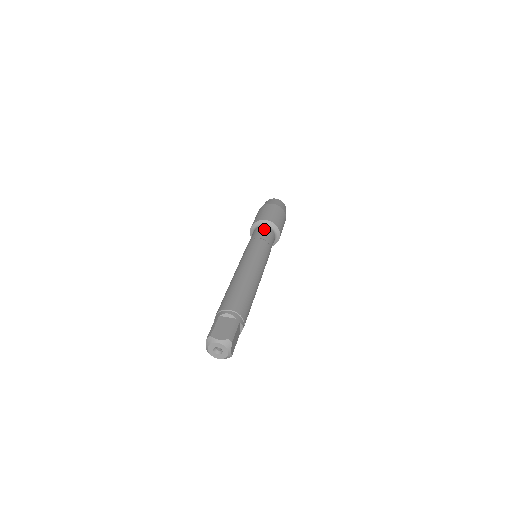
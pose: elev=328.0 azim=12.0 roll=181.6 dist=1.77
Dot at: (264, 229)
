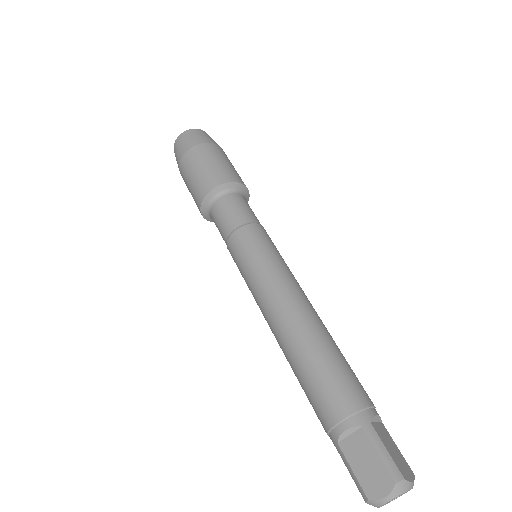
Dot at: (247, 203)
